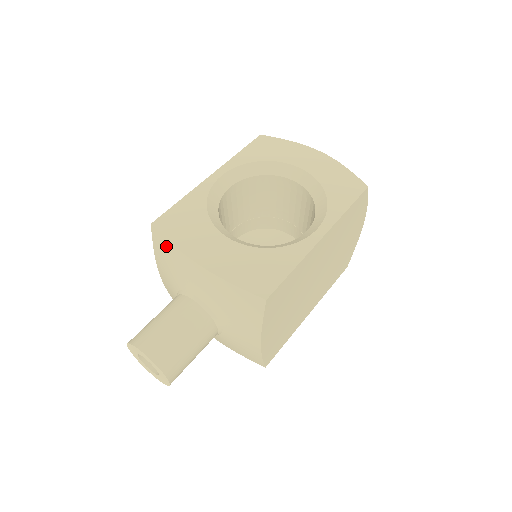
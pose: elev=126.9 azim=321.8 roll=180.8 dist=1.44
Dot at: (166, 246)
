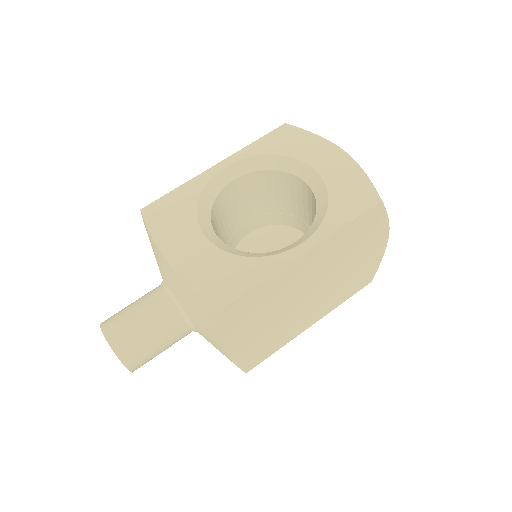
Dot at: (149, 235)
